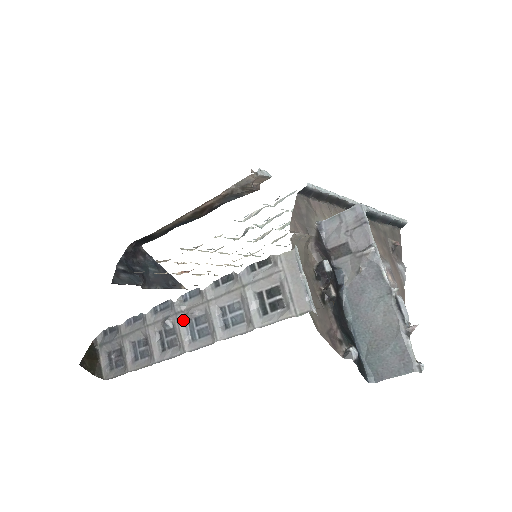
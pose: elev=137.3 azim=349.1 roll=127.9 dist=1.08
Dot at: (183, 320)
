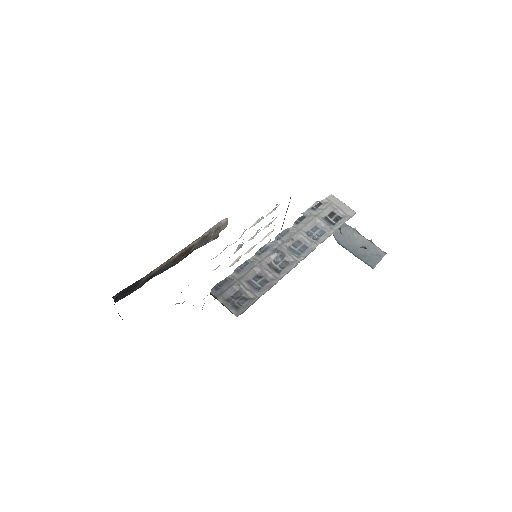
Dot at: (286, 247)
